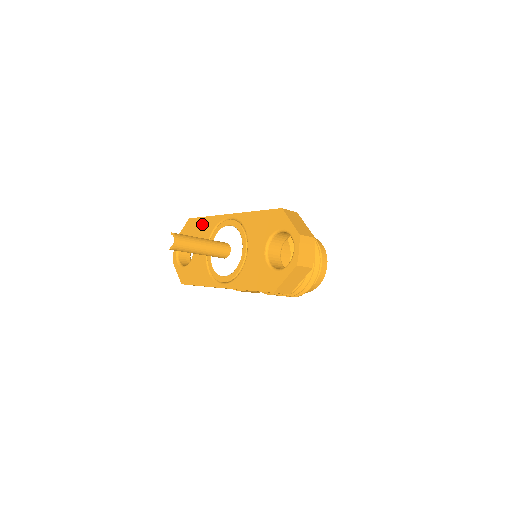
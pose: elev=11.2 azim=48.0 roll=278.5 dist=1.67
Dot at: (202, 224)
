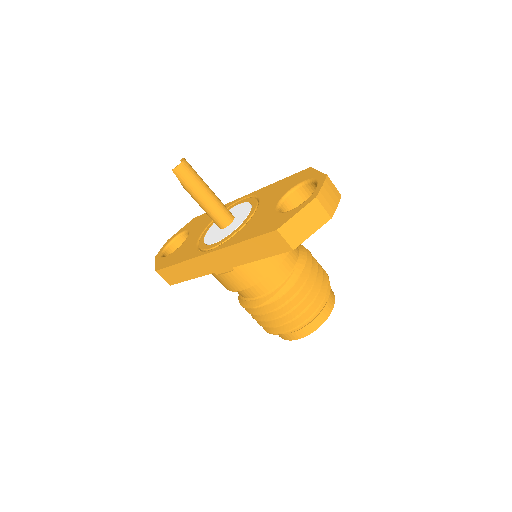
Dot at: occluded
